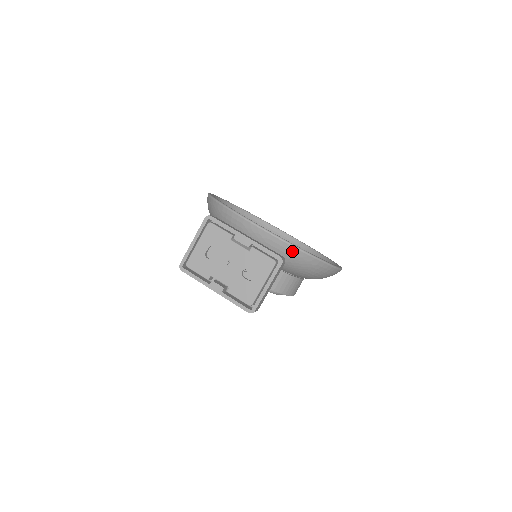
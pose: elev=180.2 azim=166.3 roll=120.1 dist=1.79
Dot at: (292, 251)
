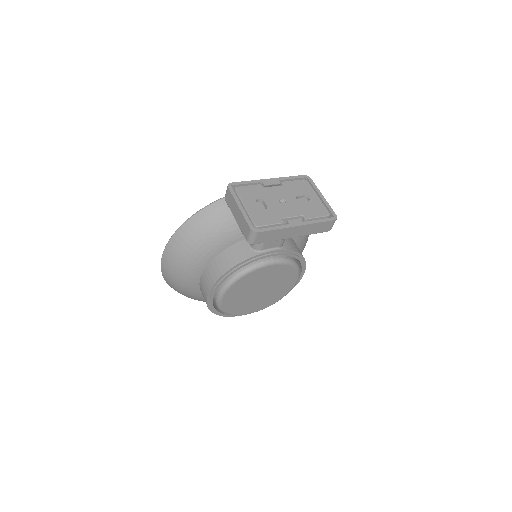
Dot at: occluded
